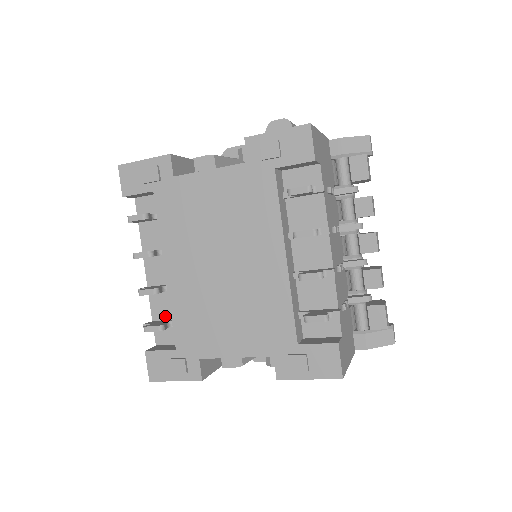
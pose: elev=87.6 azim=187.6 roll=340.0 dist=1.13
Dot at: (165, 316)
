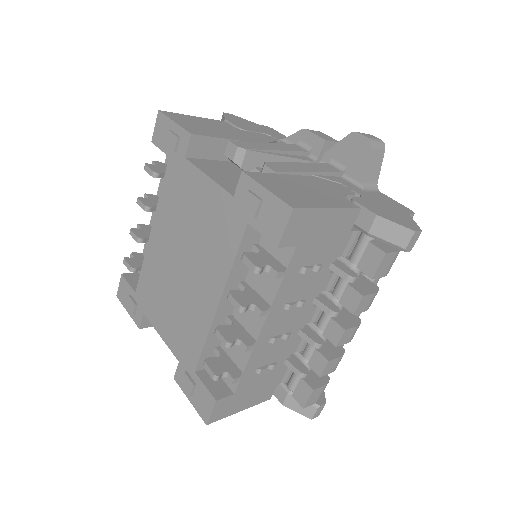
Dot at: occluded
